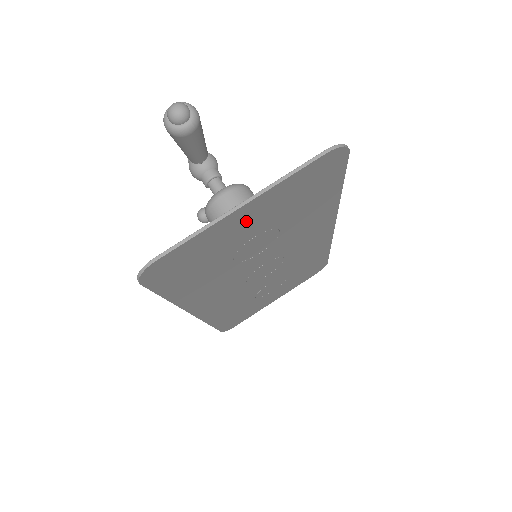
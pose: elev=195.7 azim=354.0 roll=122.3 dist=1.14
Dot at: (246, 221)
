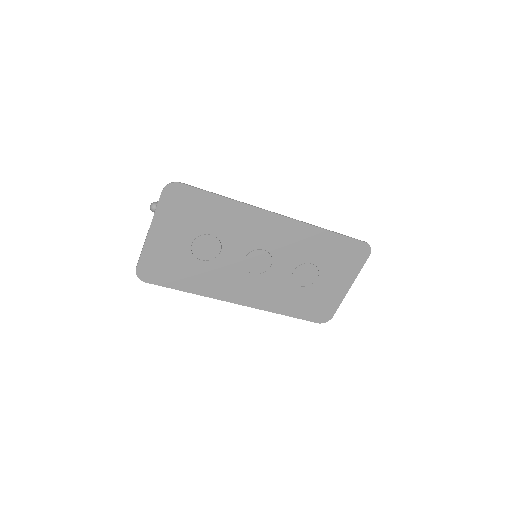
Dot at: (166, 237)
